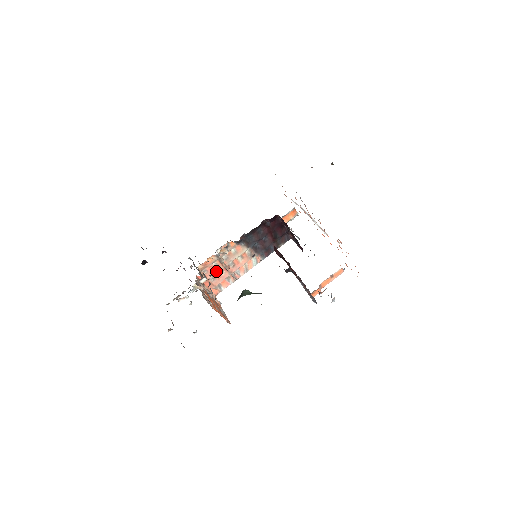
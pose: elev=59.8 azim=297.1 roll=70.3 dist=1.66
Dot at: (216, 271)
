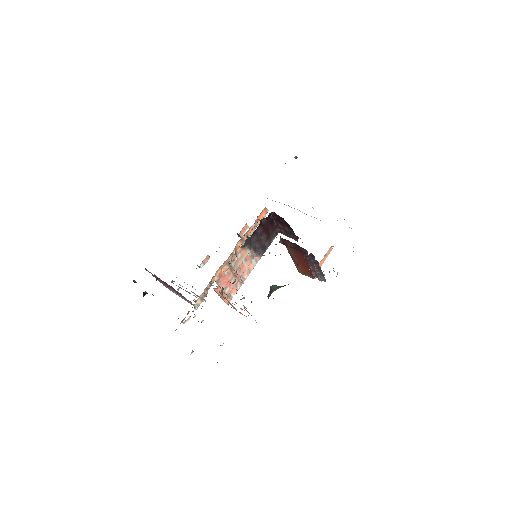
Dot at: (228, 280)
